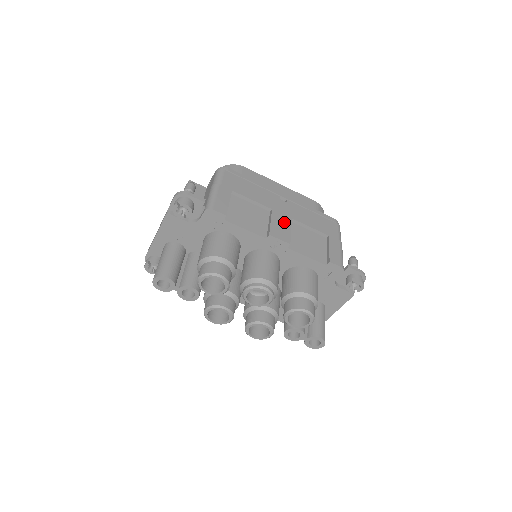
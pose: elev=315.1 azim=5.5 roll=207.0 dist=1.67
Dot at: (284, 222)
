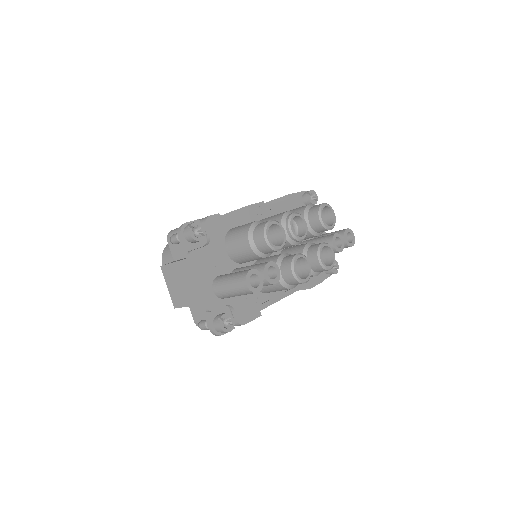
Dot at: occluded
